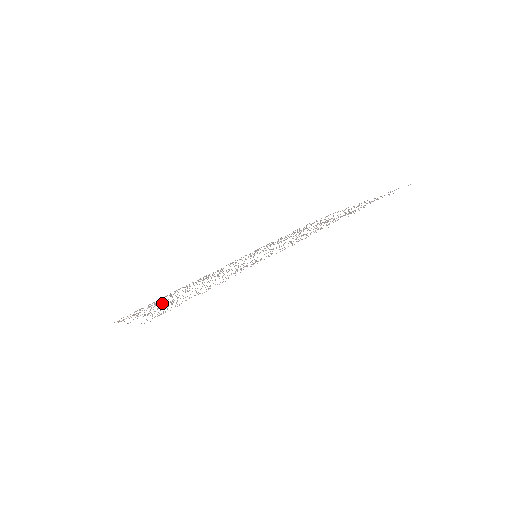
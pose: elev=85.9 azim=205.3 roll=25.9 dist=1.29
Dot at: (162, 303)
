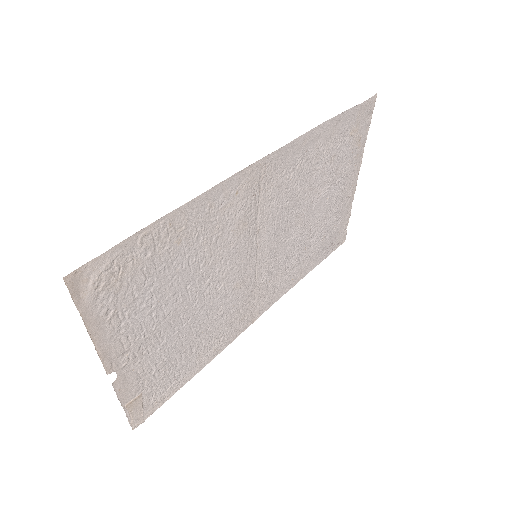
Dot at: (153, 340)
